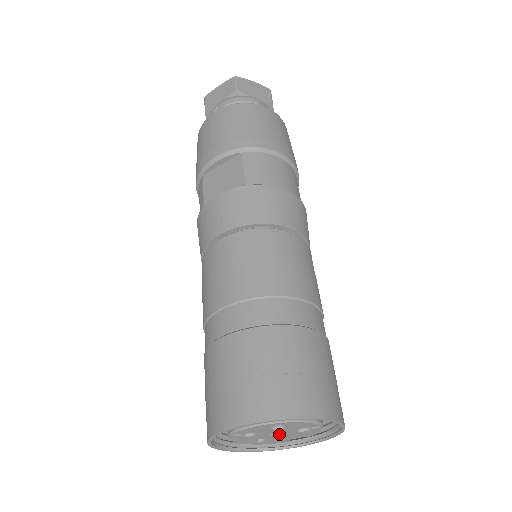
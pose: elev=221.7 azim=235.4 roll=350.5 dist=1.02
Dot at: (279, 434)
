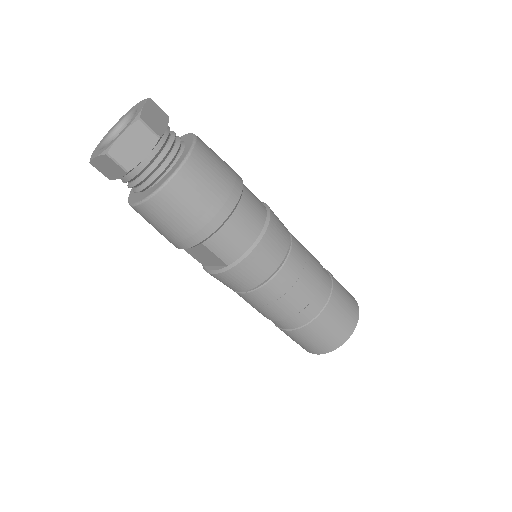
Dot at: occluded
